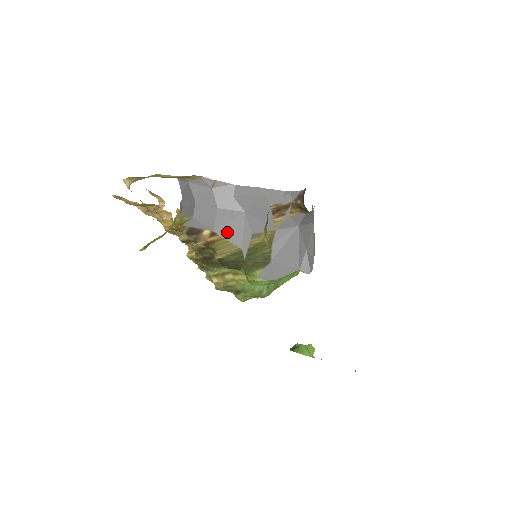
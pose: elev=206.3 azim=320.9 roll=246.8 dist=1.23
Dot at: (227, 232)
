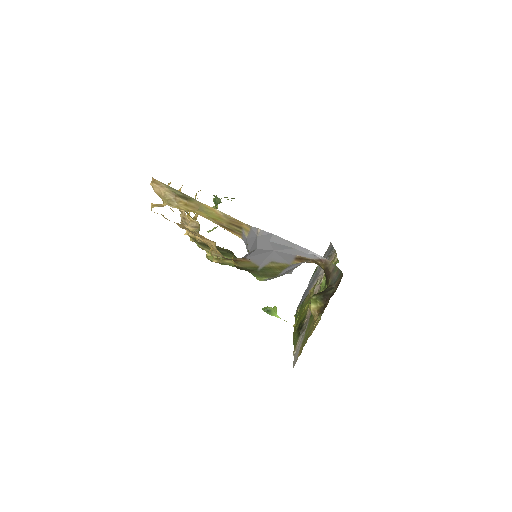
Dot at: (255, 259)
